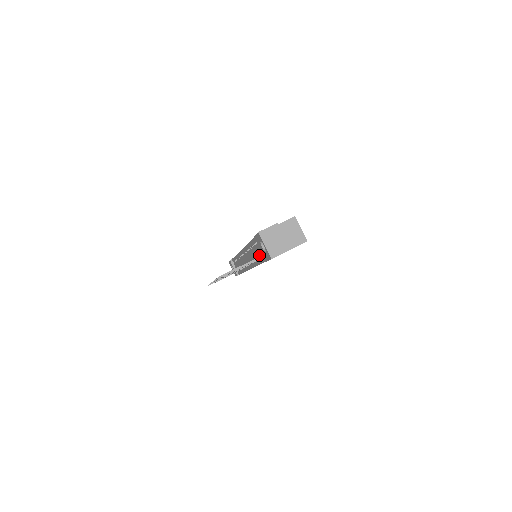
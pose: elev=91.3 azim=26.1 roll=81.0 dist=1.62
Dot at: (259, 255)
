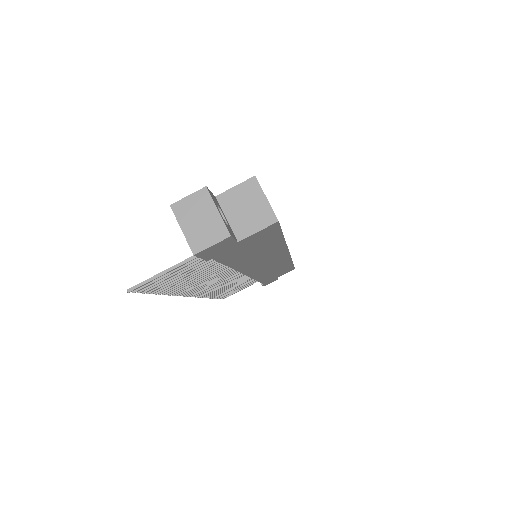
Dot at: occluded
